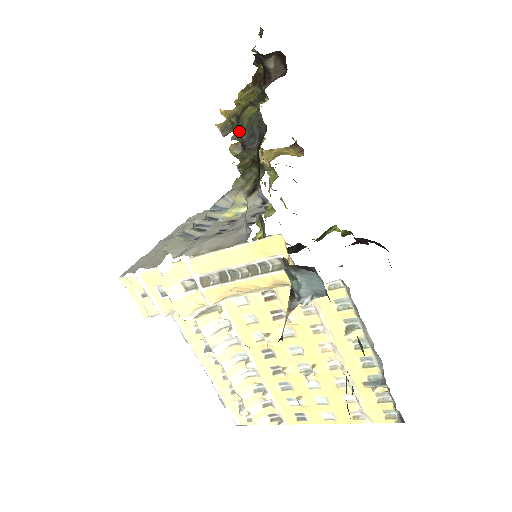
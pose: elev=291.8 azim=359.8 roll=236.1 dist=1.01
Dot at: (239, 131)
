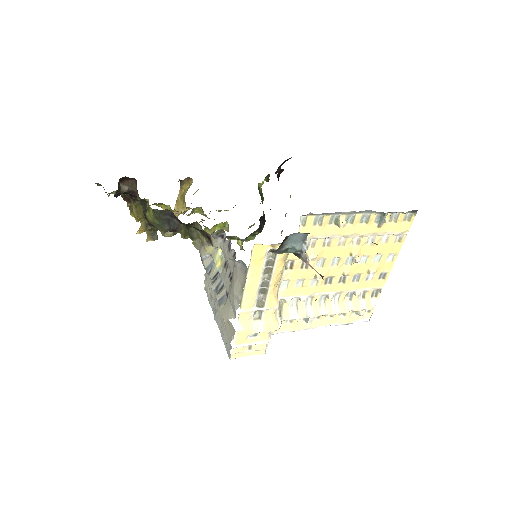
Dot at: (161, 229)
